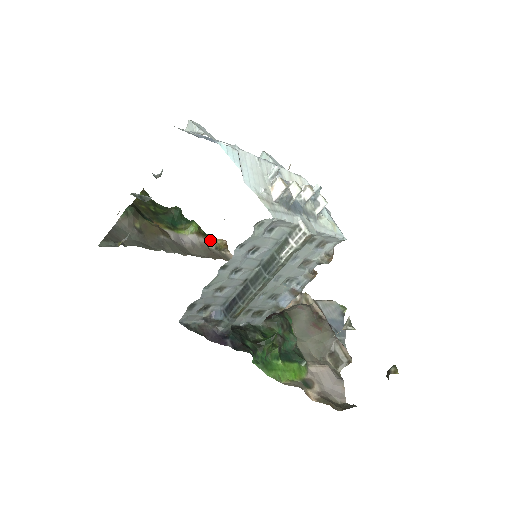
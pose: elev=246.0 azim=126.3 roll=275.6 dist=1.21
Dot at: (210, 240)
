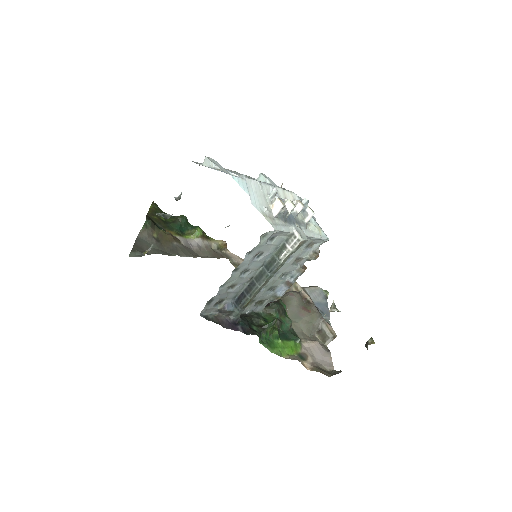
Dot at: (212, 242)
